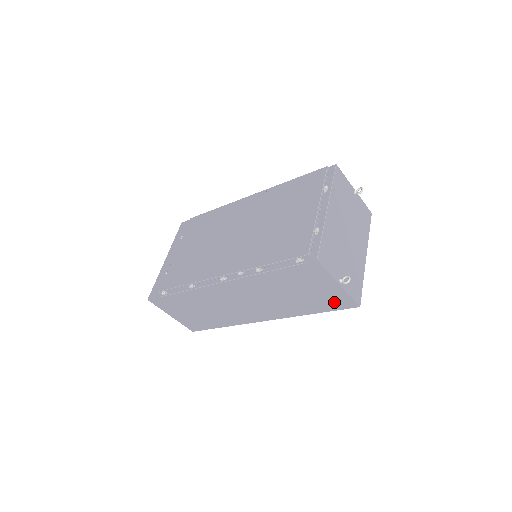
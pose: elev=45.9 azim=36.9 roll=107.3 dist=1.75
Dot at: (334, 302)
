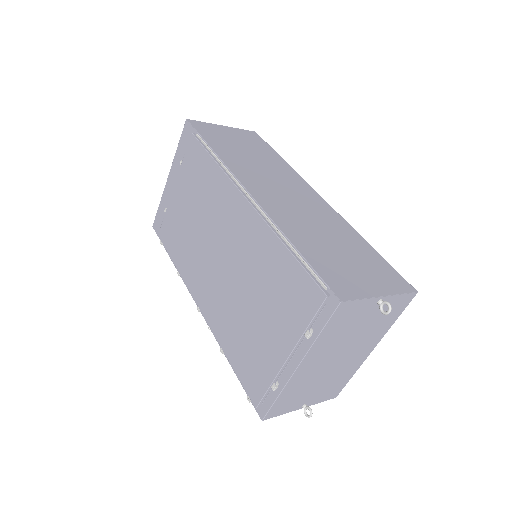
Dot at: occluded
